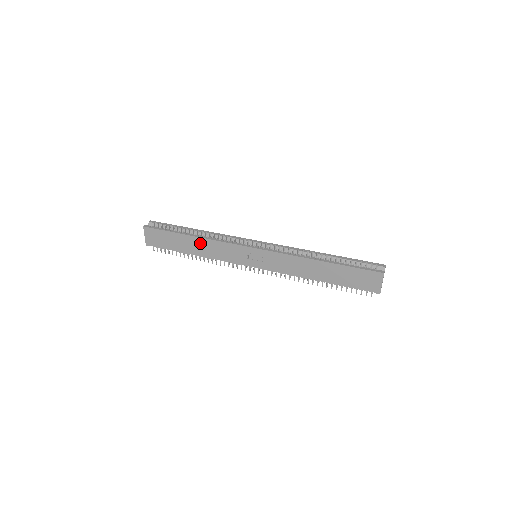
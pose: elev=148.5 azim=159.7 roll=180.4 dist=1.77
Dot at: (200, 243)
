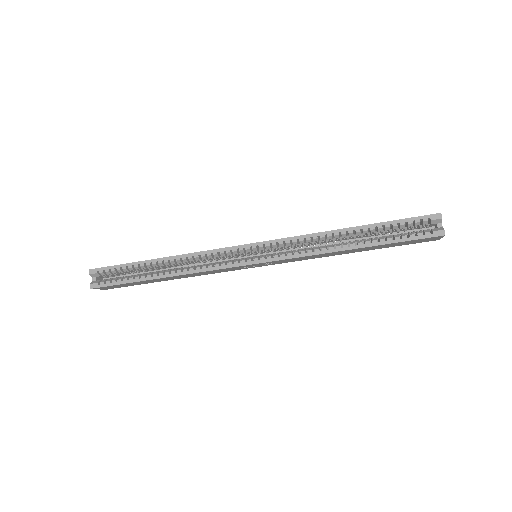
Dot at: (177, 277)
